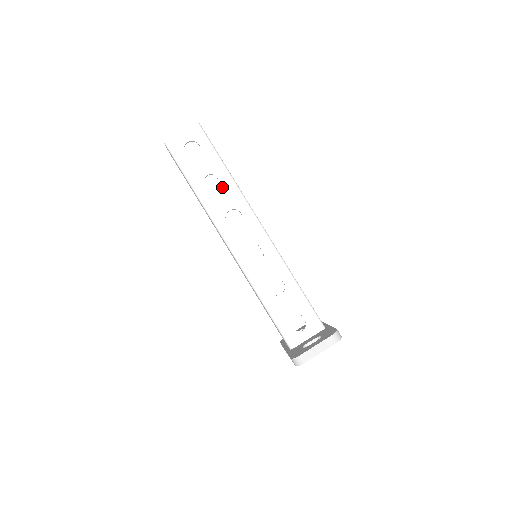
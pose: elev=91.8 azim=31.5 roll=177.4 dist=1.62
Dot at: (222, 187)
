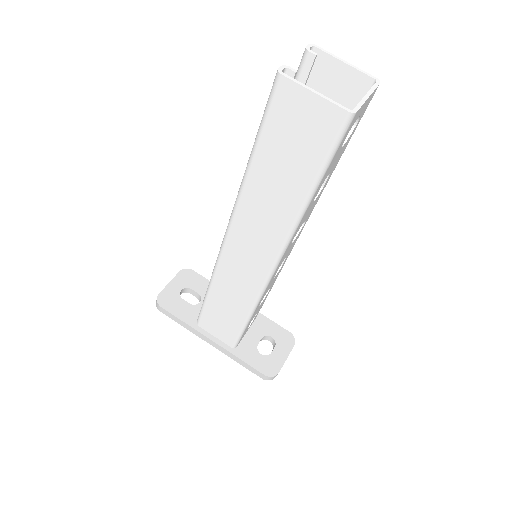
Dot at: occluded
